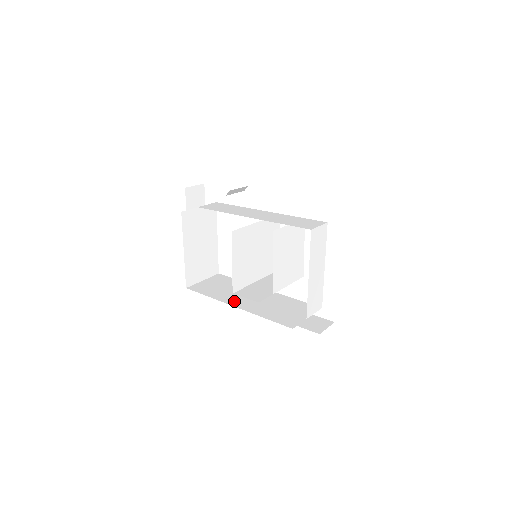
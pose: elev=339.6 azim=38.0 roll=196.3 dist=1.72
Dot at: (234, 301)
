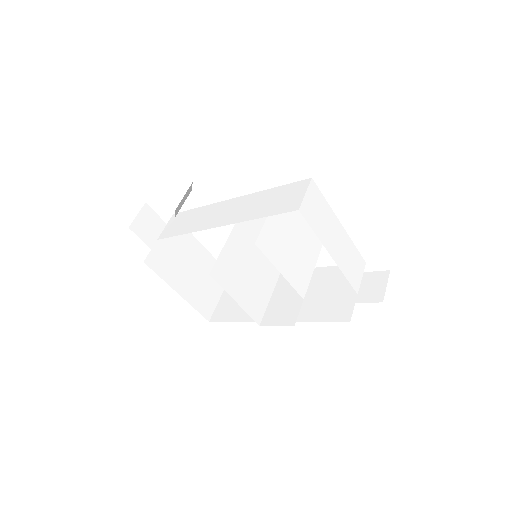
Dot at: occluded
